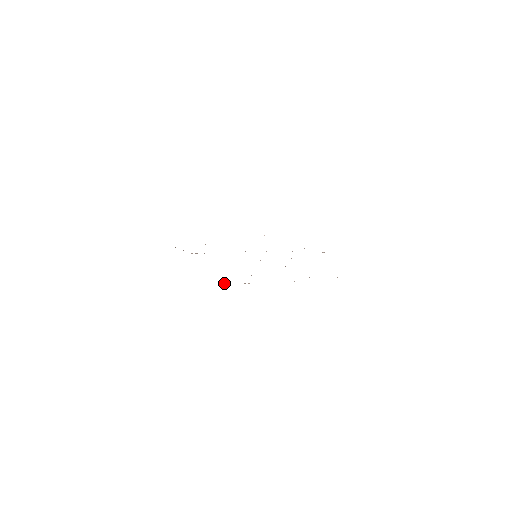
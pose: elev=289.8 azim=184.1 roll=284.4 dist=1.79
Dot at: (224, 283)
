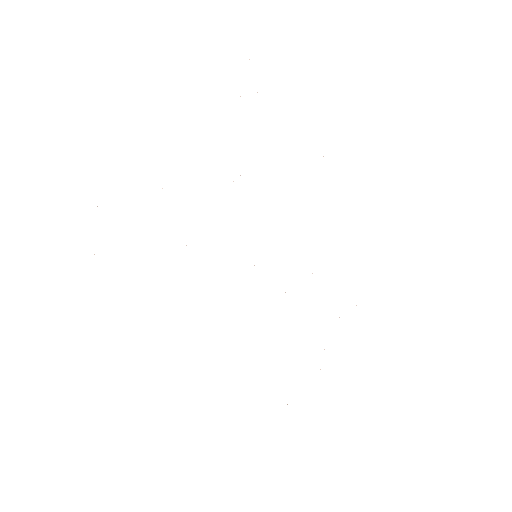
Dot at: occluded
